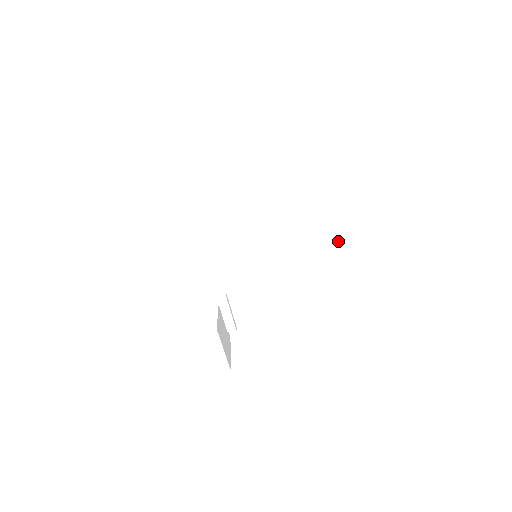
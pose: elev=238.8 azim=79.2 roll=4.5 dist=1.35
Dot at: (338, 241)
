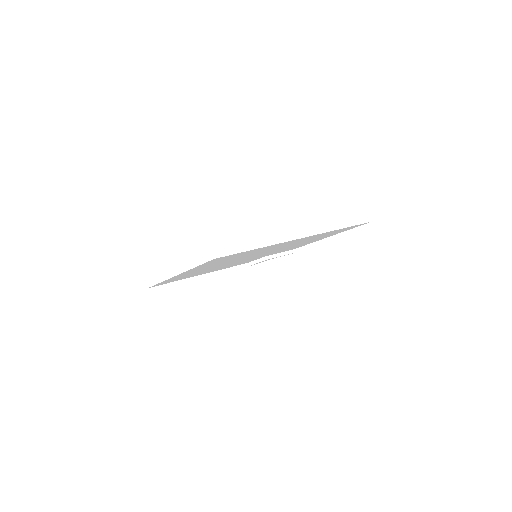
Dot at: (291, 243)
